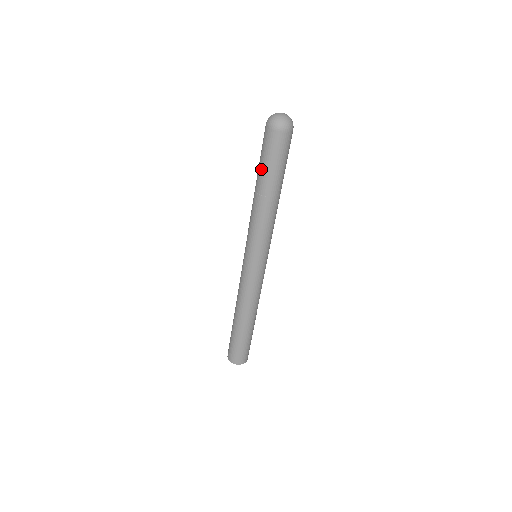
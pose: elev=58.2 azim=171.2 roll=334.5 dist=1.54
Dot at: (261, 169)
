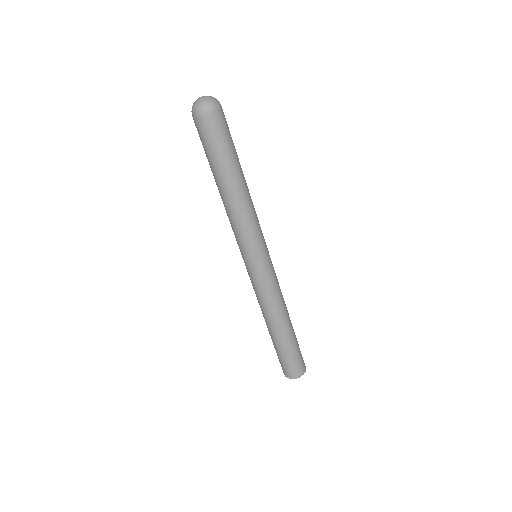
Dot at: (220, 162)
